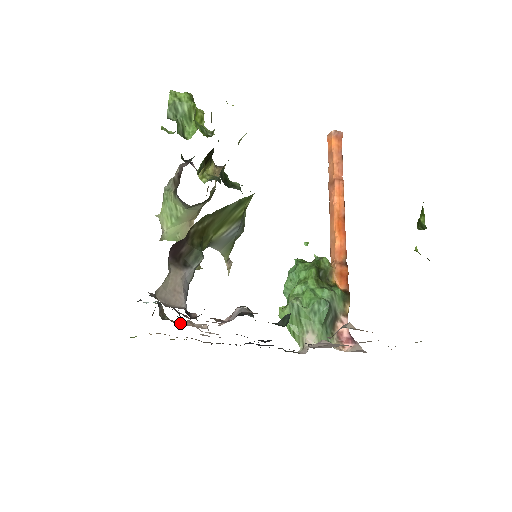
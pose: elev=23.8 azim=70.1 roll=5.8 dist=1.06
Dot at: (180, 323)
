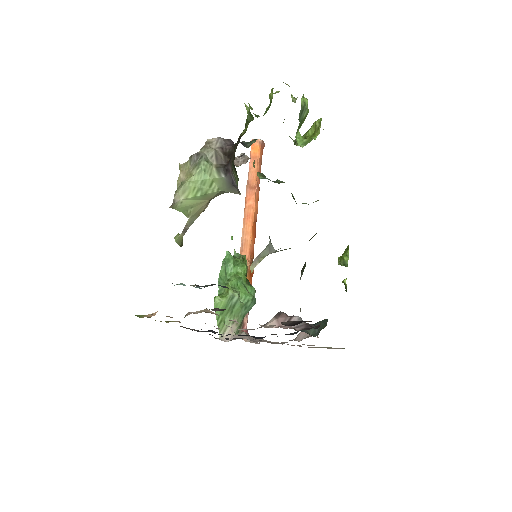
Dot at: occluded
